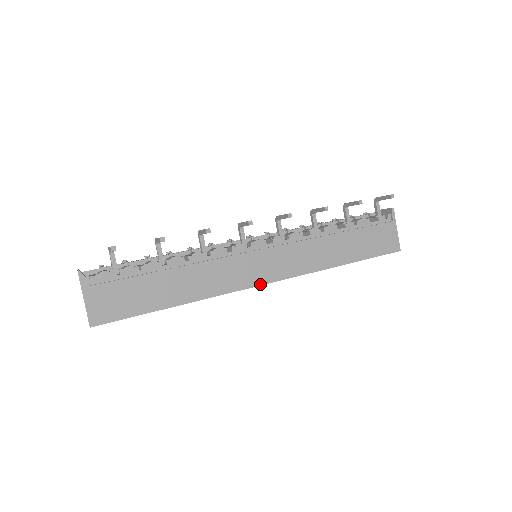
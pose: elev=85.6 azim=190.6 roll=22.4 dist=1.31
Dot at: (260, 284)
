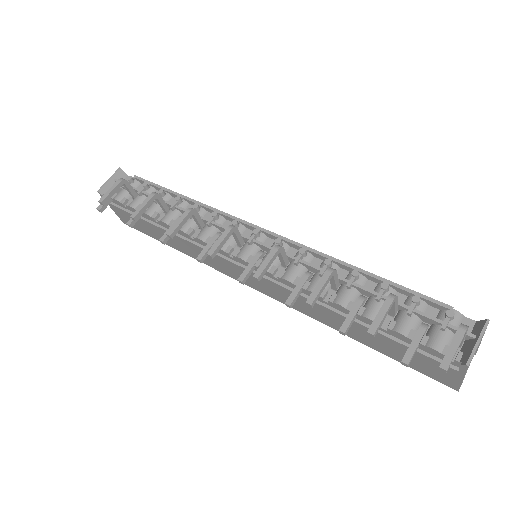
Dot at: (246, 284)
